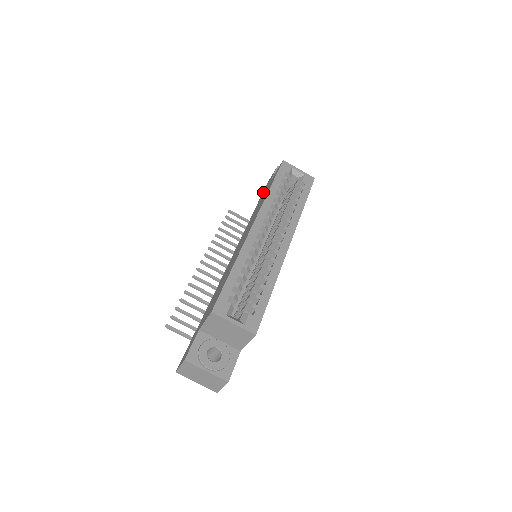
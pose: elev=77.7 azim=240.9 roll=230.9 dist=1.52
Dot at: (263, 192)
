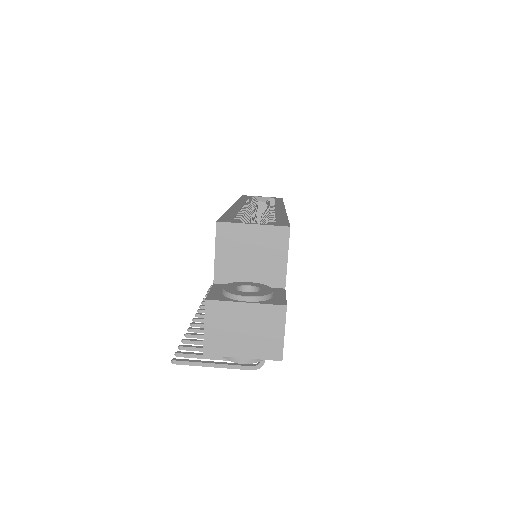
Dot at: occluded
